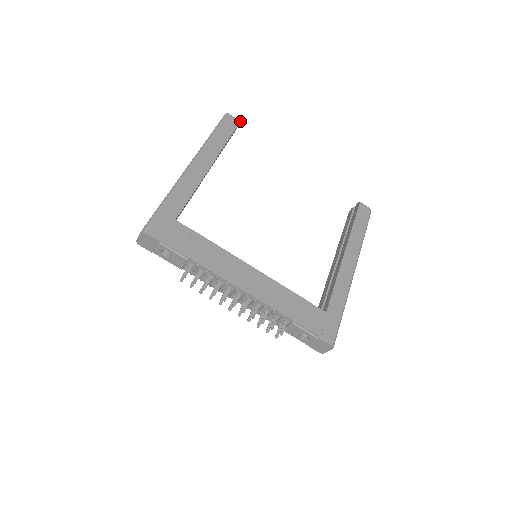
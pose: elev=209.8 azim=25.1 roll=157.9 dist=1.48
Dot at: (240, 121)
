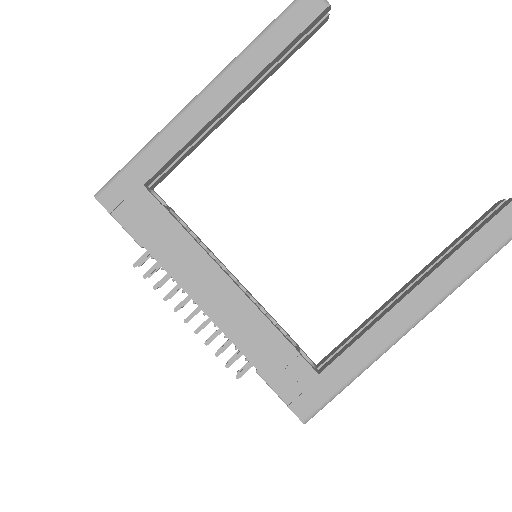
Dot at: (328, 5)
